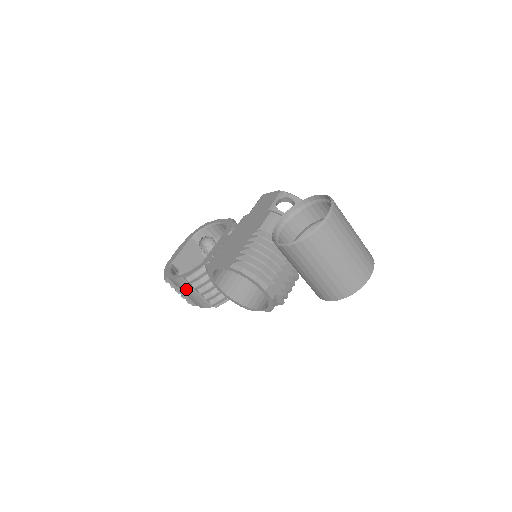
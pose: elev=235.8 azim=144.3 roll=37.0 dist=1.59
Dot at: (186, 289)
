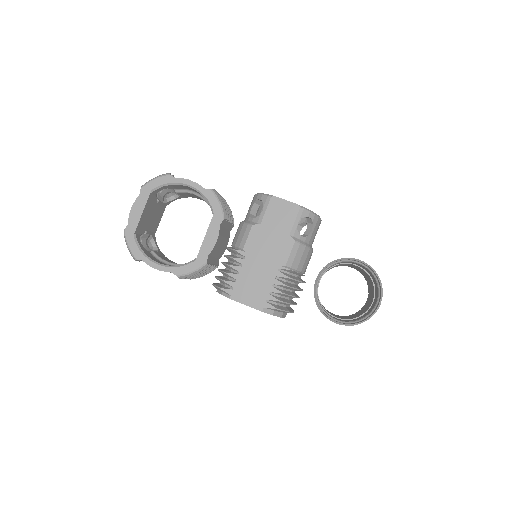
Dot at: occluded
